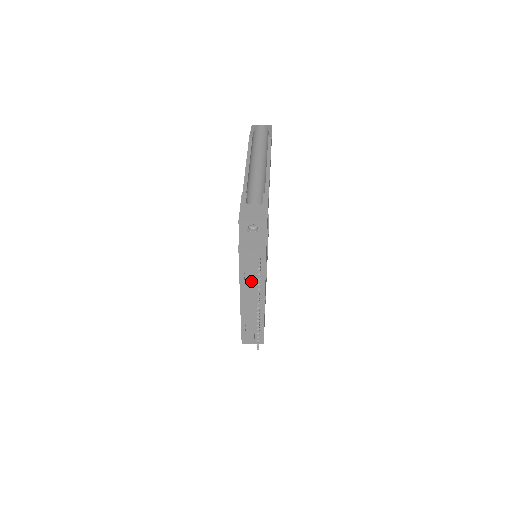
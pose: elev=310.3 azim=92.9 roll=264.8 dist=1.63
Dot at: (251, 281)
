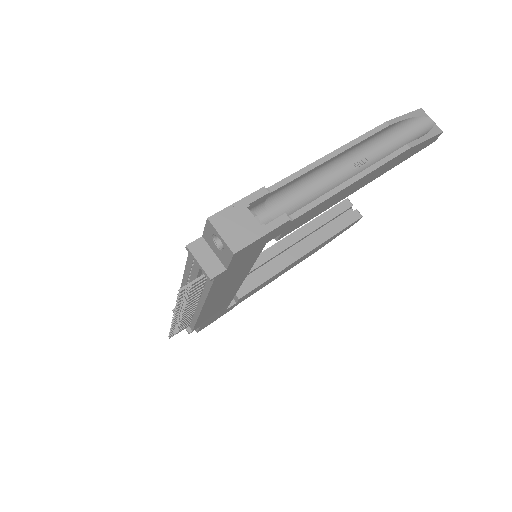
Dot at: occluded
